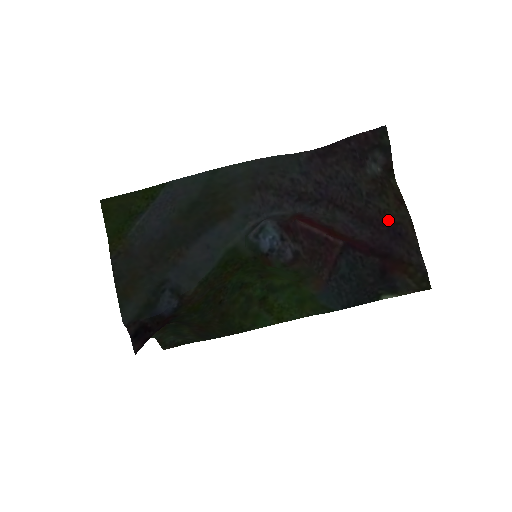
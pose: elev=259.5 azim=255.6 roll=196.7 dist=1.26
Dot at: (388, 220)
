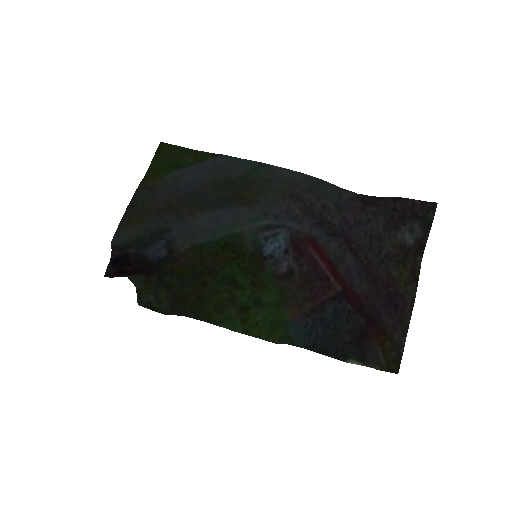
Dot at: (392, 287)
